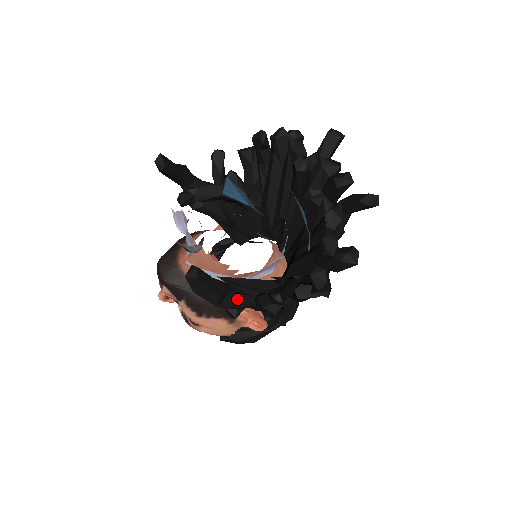
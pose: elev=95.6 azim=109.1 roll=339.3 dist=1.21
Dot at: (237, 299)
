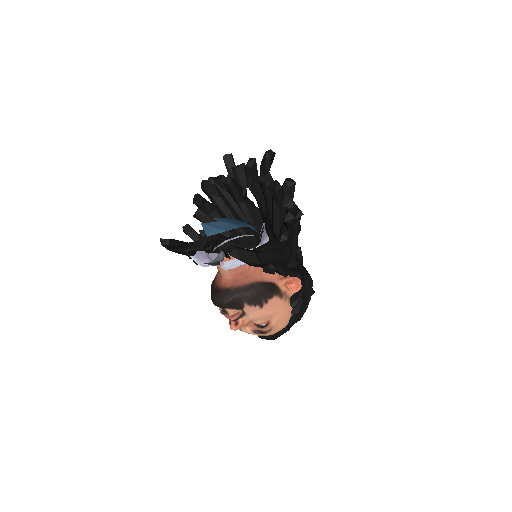
Dot at: (265, 255)
